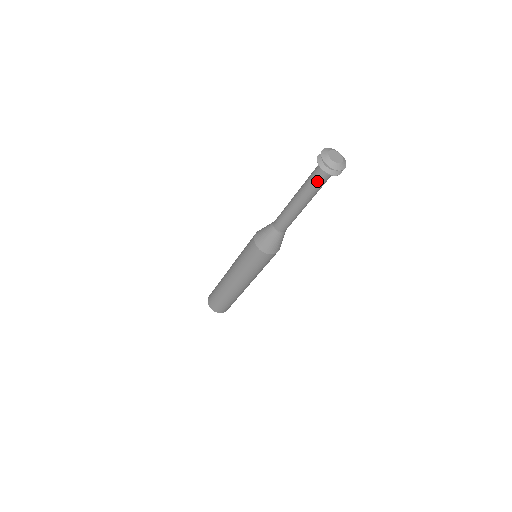
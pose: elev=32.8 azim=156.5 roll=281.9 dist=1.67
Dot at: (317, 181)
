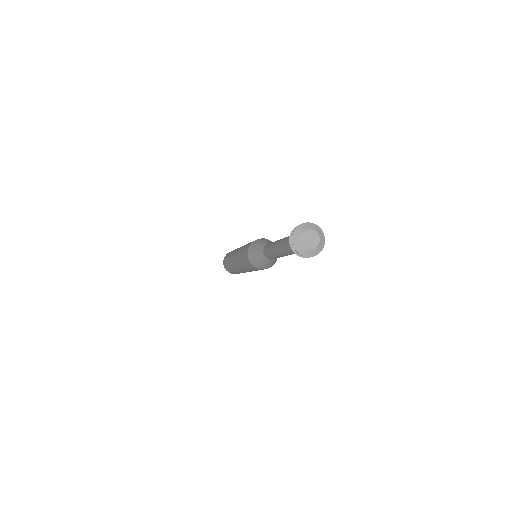
Dot at: occluded
